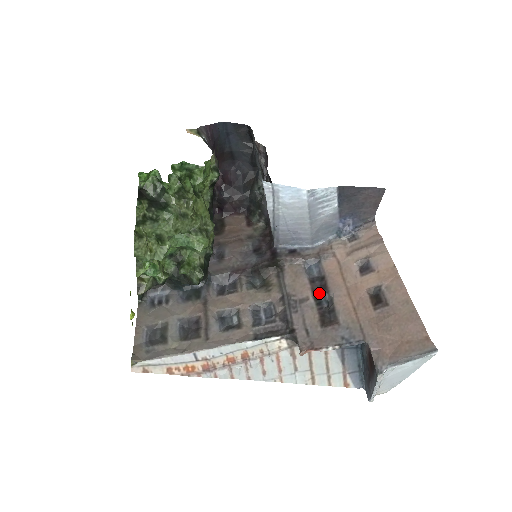
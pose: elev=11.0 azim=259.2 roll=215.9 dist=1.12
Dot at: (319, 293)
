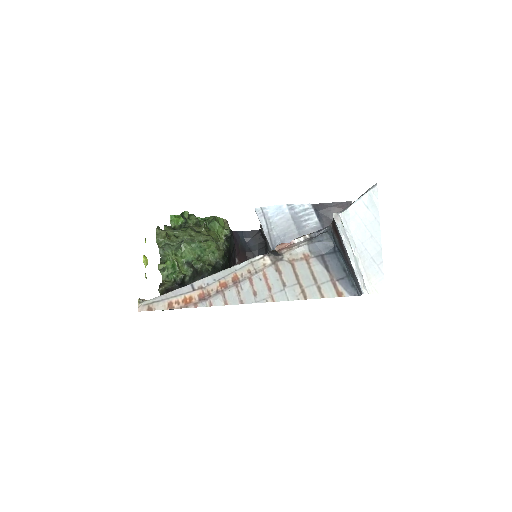
Dot at: occluded
